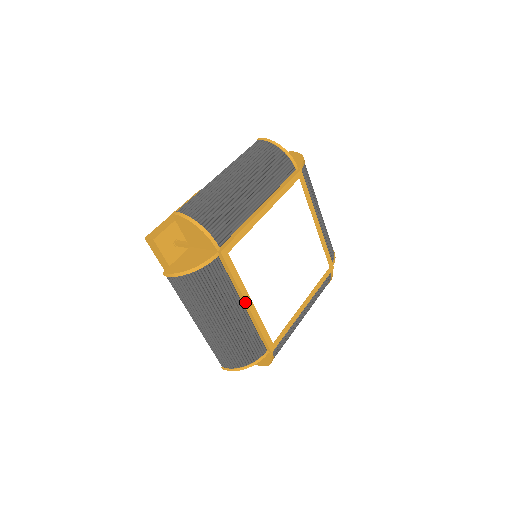
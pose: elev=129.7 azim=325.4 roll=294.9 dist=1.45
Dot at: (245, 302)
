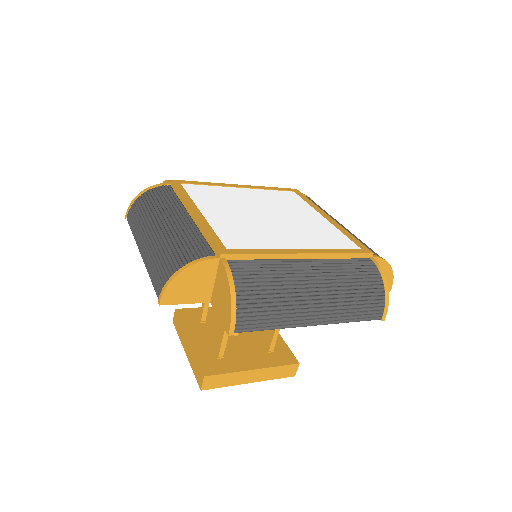
Dot at: (190, 209)
